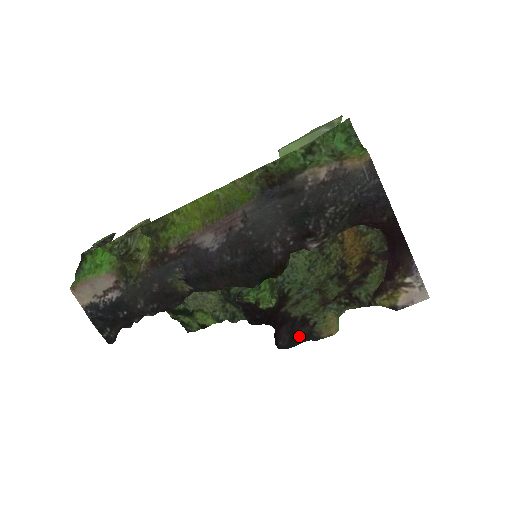
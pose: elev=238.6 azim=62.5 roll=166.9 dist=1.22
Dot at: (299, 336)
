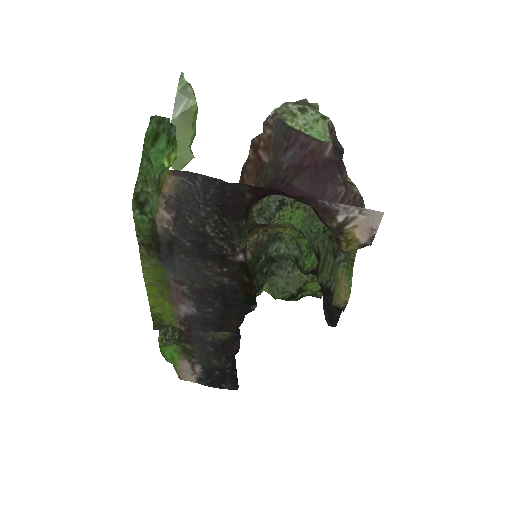
Dot at: (333, 311)
